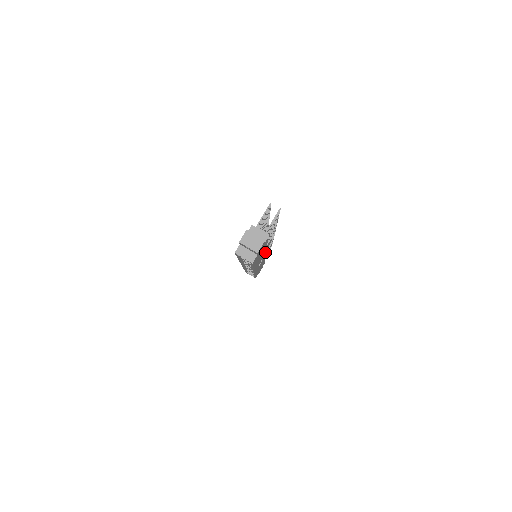
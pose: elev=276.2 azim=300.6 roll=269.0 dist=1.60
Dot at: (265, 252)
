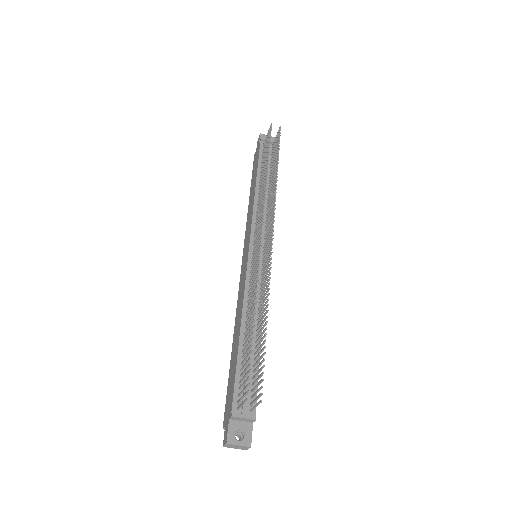
Dot at: occluded
